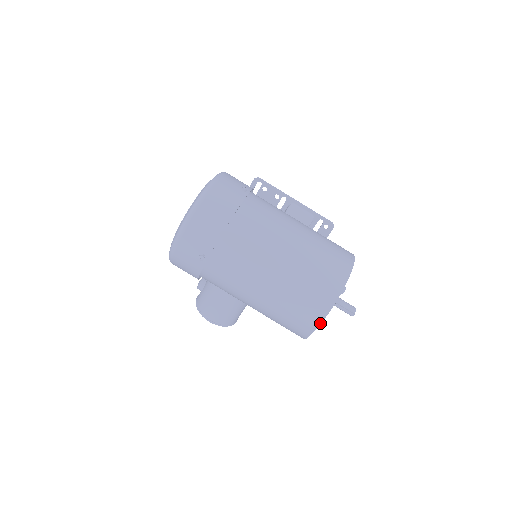
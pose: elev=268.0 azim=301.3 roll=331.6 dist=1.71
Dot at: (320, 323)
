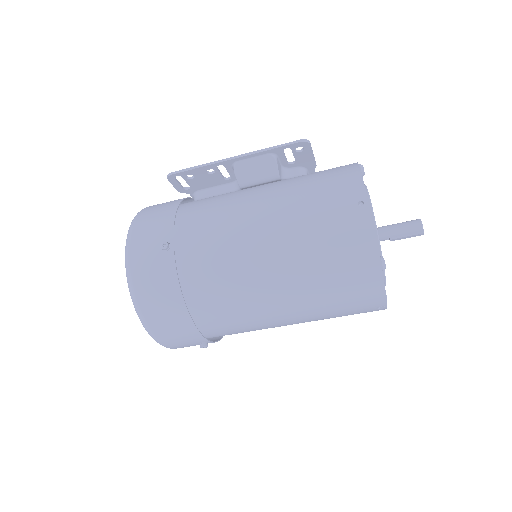
Dot at: (386, 307)
